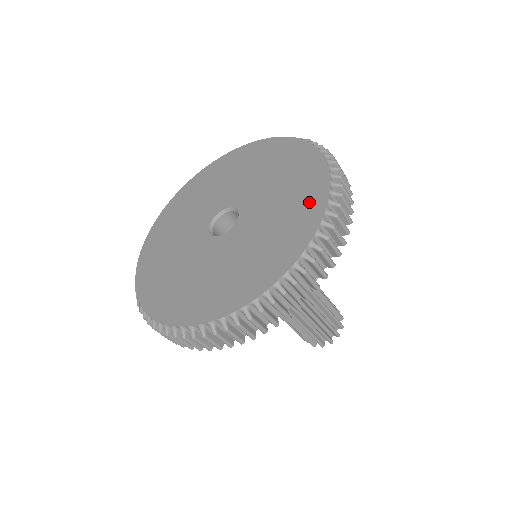
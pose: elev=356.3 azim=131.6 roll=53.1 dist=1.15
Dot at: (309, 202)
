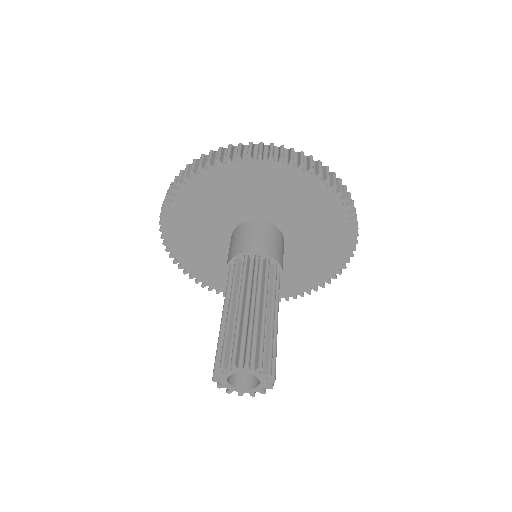
Dot at: occluded
